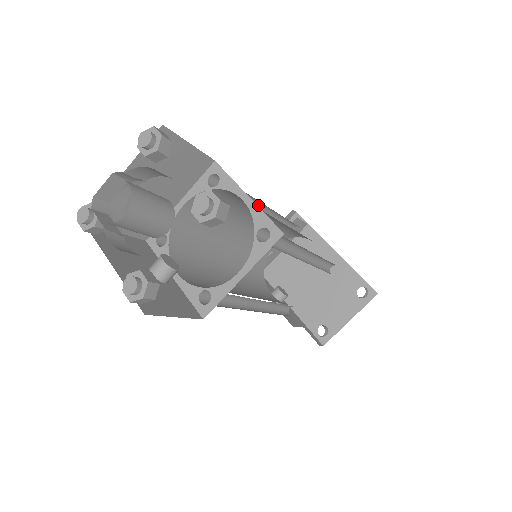
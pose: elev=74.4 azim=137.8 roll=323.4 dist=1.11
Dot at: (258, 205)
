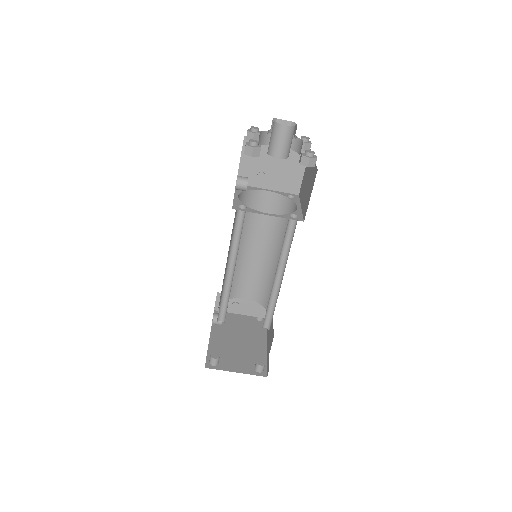
Dot at: occluded
